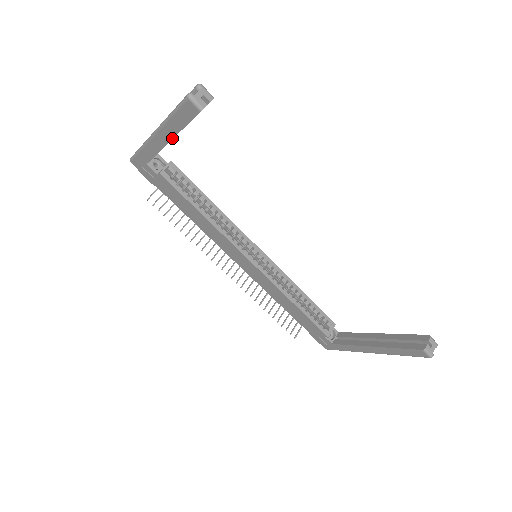
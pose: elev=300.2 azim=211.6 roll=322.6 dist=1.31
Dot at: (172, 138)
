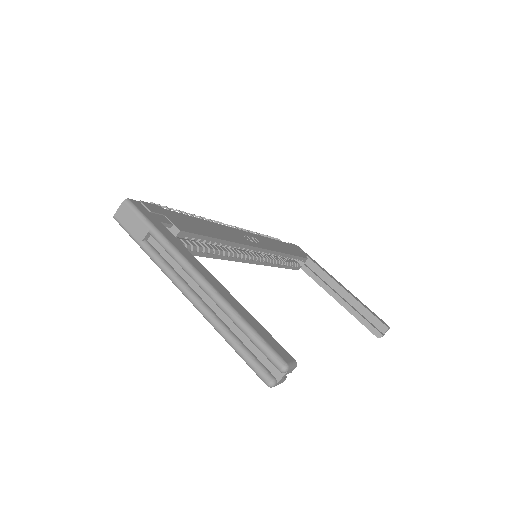
Dot at: occluded
